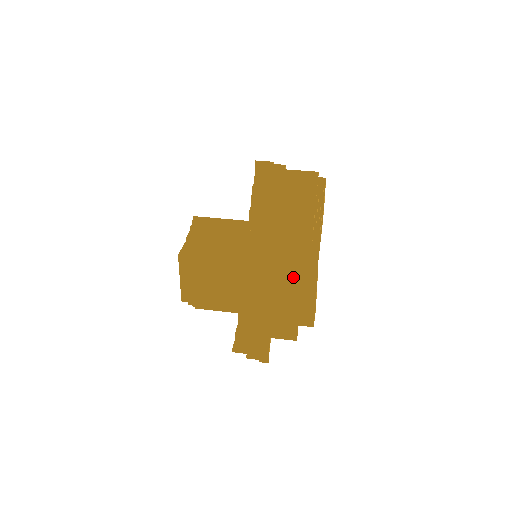
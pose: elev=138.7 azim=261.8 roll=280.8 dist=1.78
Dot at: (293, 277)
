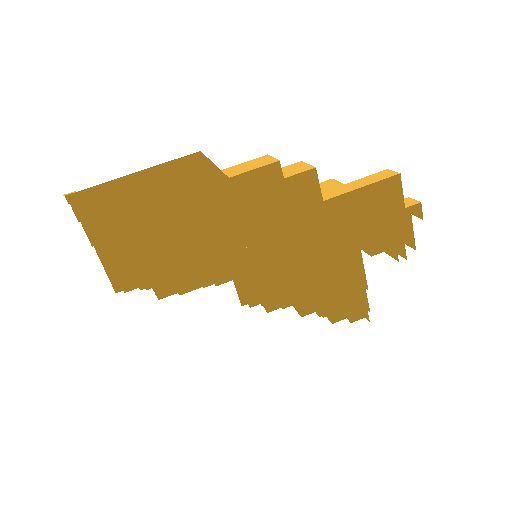
Dot at: (330, 283)
